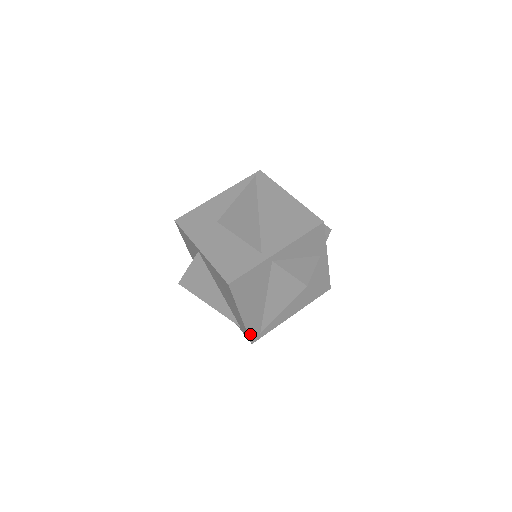
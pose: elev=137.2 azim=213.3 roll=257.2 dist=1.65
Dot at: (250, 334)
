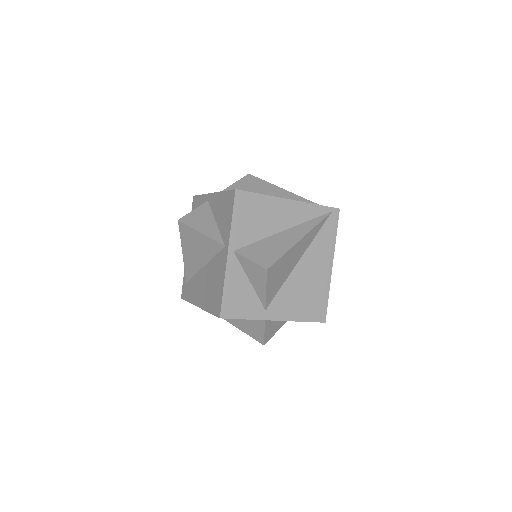
Dot at: occluded
